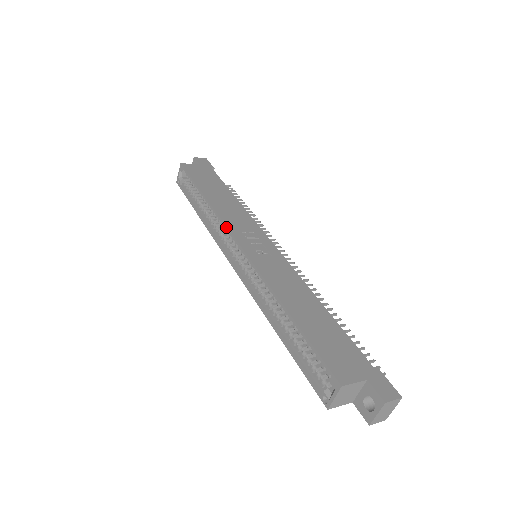
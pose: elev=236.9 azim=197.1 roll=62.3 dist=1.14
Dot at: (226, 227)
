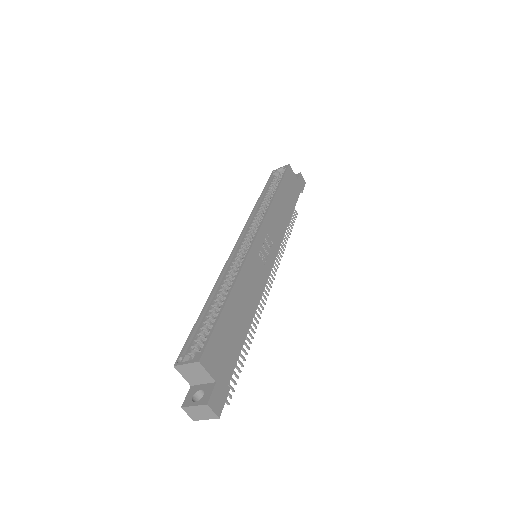
Dot at: (263, 219)
